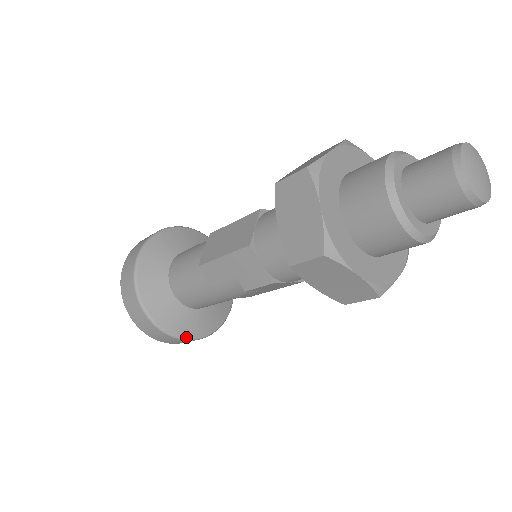
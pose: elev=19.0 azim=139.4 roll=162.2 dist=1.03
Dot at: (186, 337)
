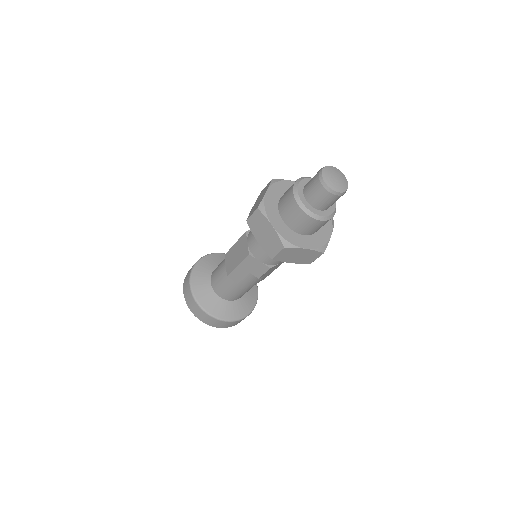
Dot at: (239, 318)
